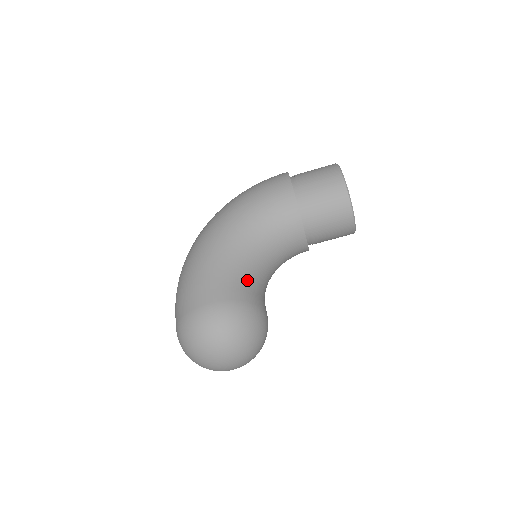
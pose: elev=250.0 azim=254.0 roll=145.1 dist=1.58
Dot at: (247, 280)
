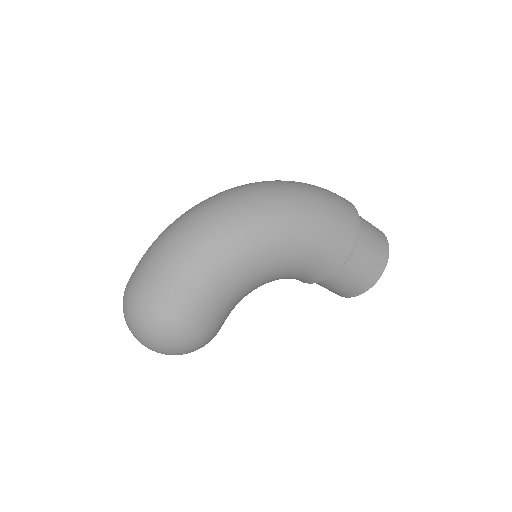
Dot at: (234, 307)
